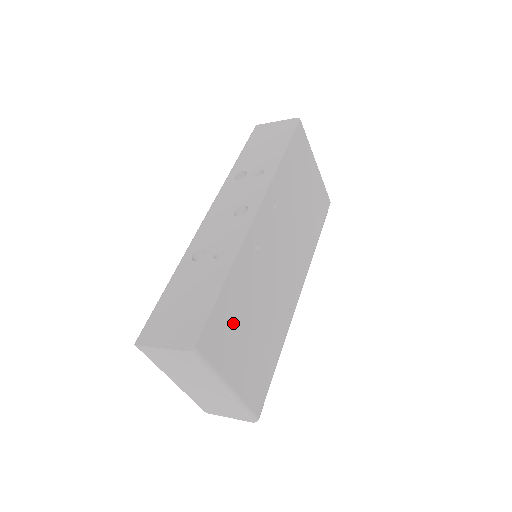
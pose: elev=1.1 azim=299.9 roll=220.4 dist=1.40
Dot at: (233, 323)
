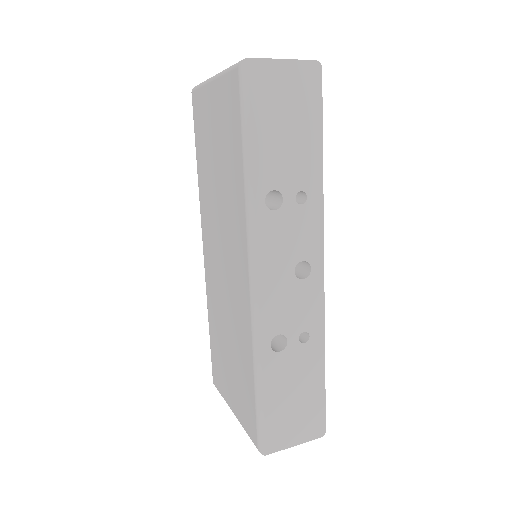
Dot at: occluded
